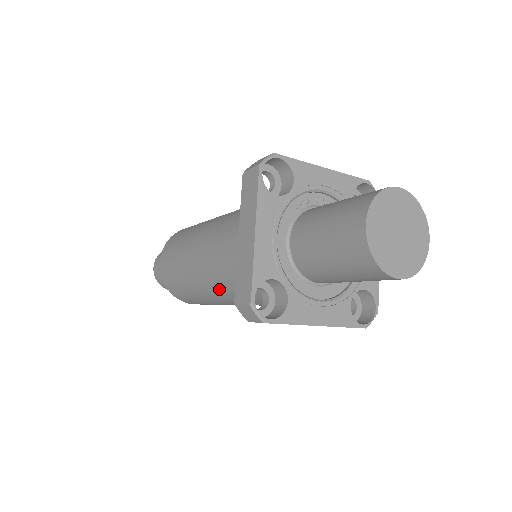
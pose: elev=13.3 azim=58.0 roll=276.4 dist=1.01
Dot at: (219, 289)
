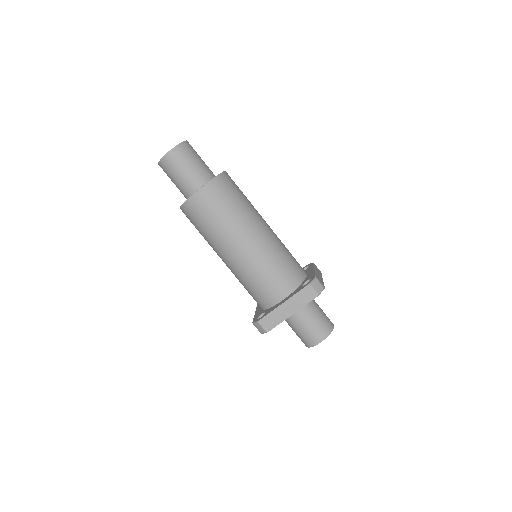
Dot at: (234, 269)
